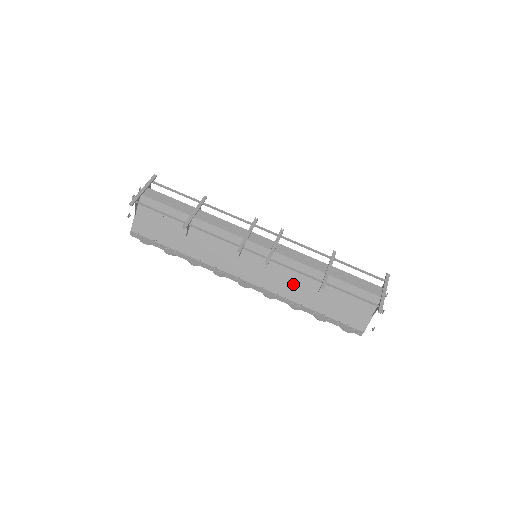
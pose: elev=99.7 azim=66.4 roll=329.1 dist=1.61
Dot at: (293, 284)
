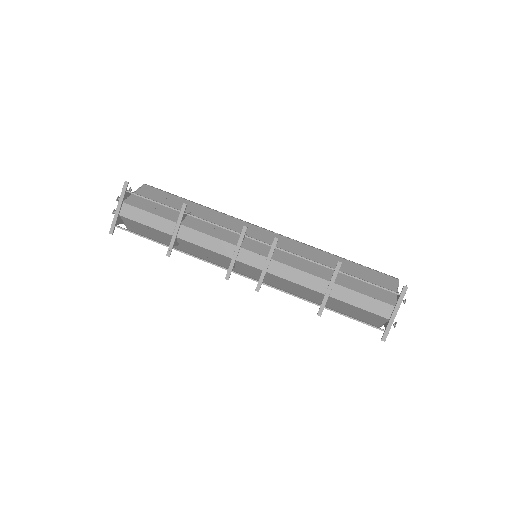
Dot at: (296, 291)
